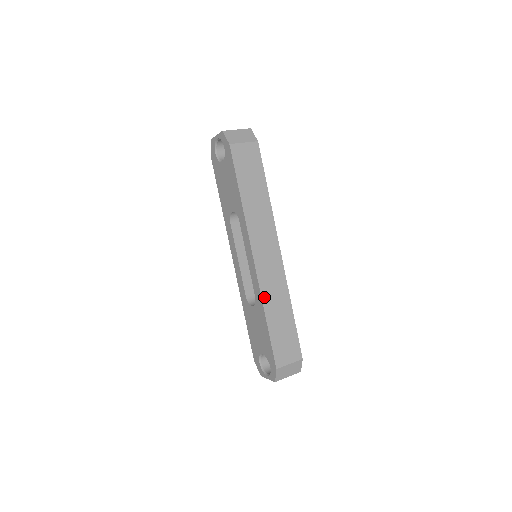
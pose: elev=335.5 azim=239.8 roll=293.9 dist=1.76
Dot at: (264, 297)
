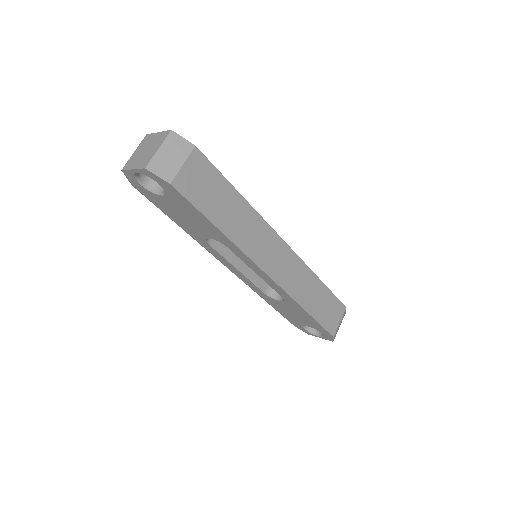
Dot at: (295, 297)
